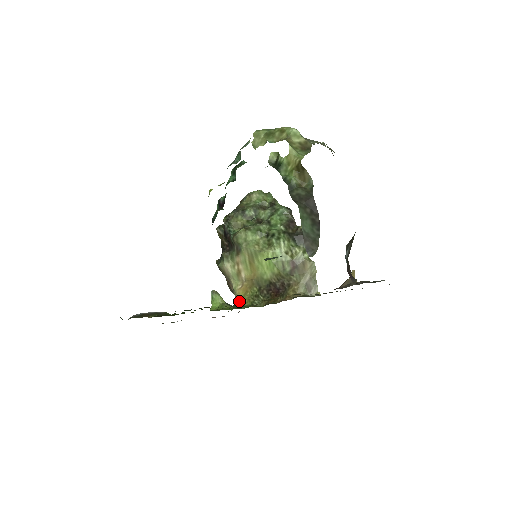
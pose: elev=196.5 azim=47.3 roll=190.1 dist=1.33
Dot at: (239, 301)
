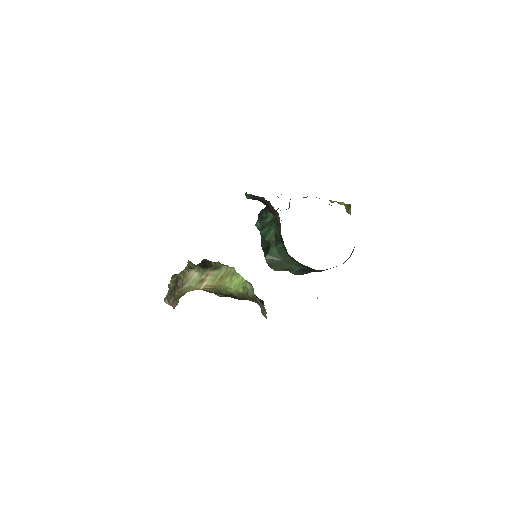
Dot at: occluded
